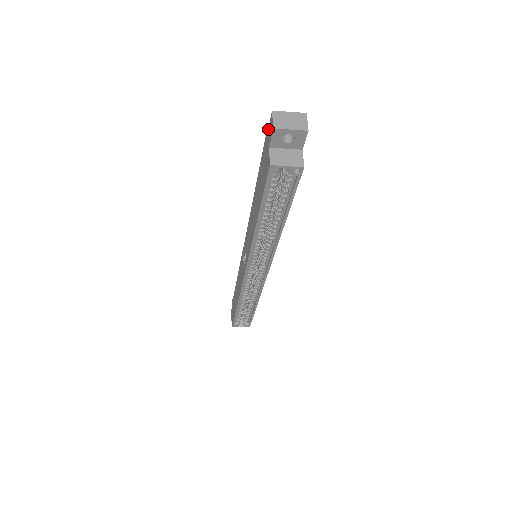
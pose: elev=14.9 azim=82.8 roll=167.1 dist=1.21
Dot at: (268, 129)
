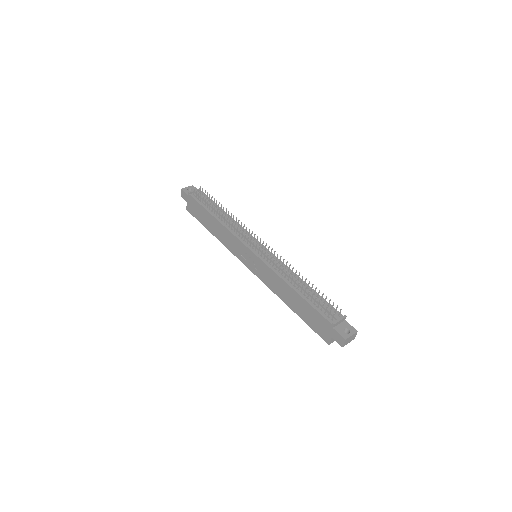
Dot at: (336, 331)
